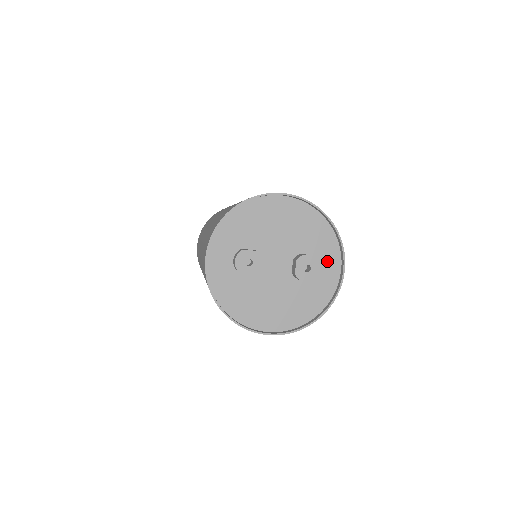
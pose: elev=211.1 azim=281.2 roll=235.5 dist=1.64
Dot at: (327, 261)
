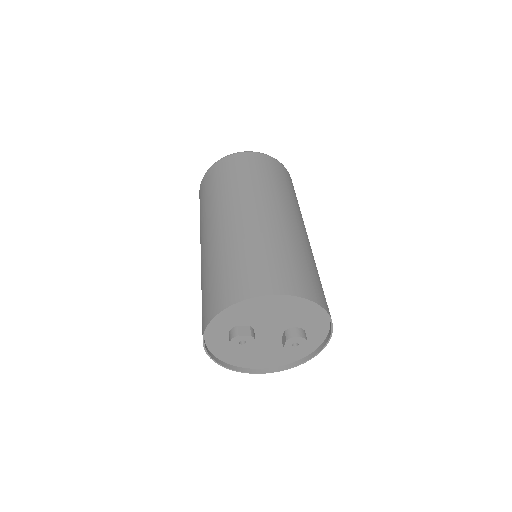
Dot at: (316, 331)
